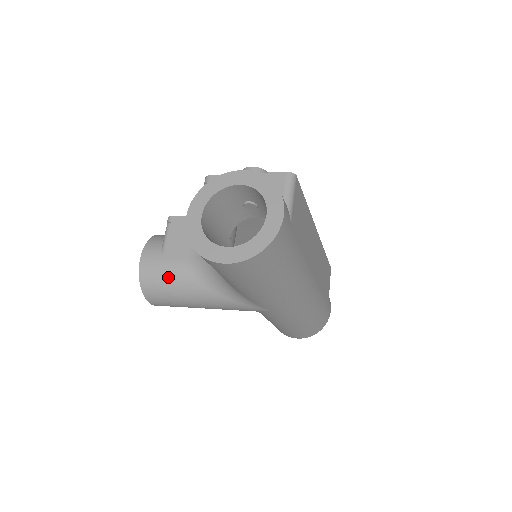
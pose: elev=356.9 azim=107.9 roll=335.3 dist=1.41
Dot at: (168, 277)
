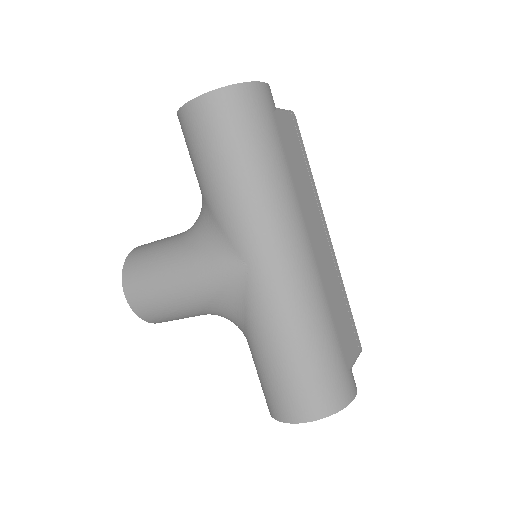
Dot at: (154, 247)
